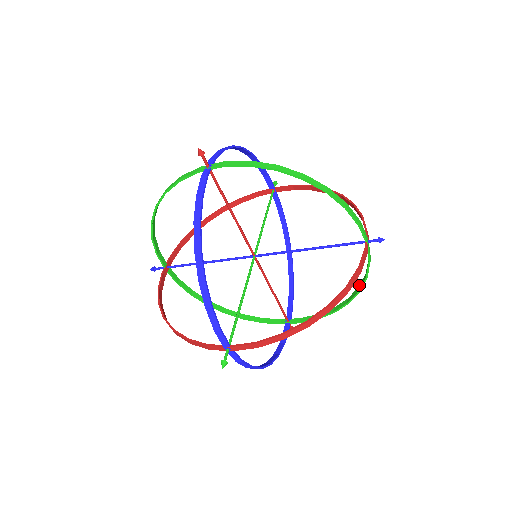
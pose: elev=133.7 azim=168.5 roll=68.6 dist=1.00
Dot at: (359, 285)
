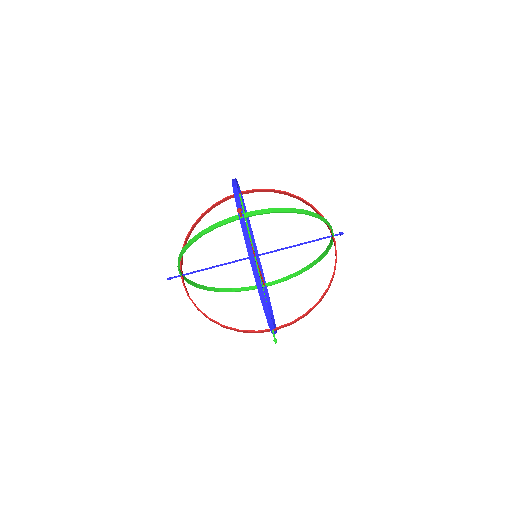
Dot at: (319, 257)
